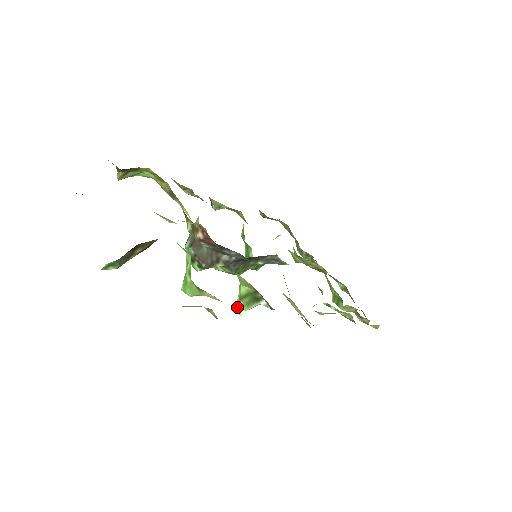
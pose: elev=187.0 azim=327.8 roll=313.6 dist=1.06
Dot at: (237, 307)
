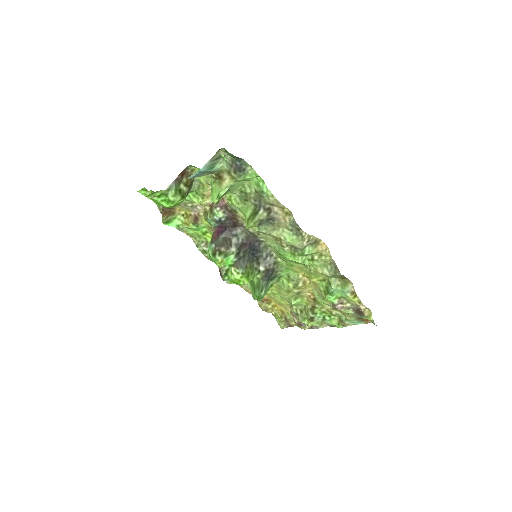
Dot at: (247, 227)
